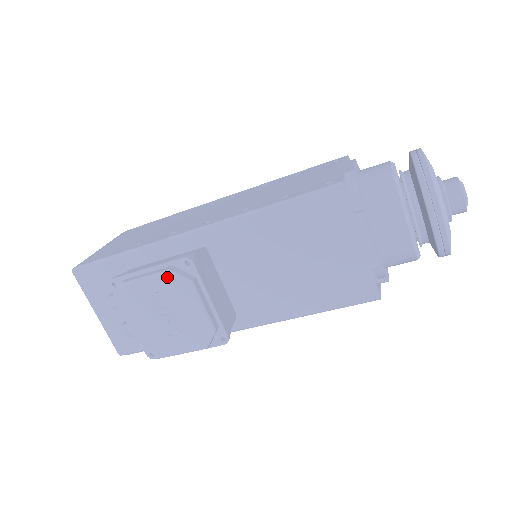
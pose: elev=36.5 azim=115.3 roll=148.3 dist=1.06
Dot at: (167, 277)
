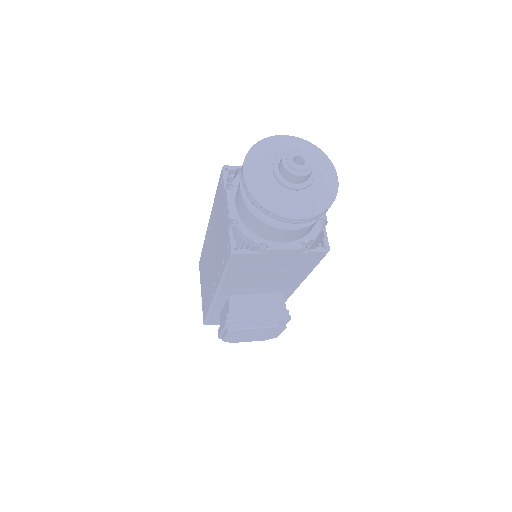
Dot at: (231, 333)
